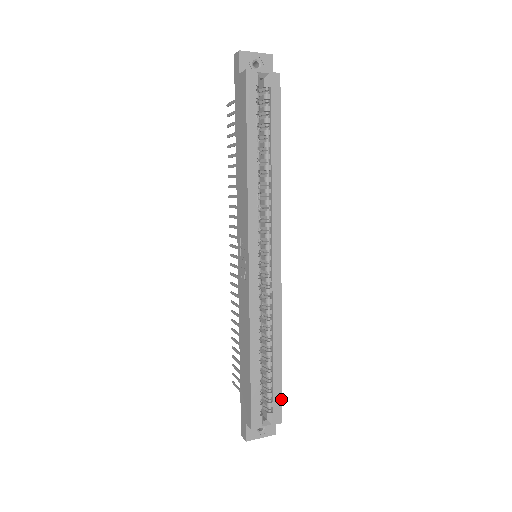
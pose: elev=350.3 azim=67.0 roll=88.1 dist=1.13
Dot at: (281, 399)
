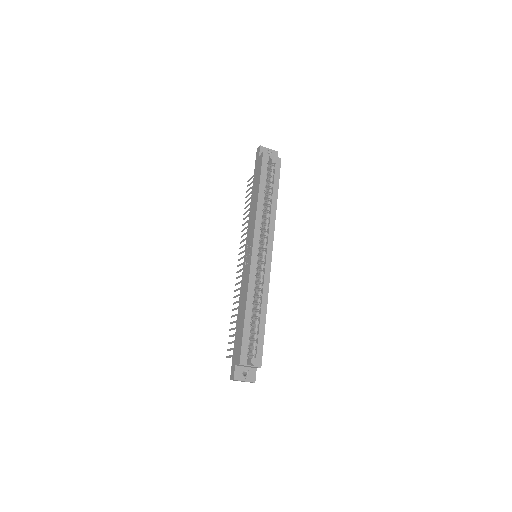
Dot at: (262, 349)
